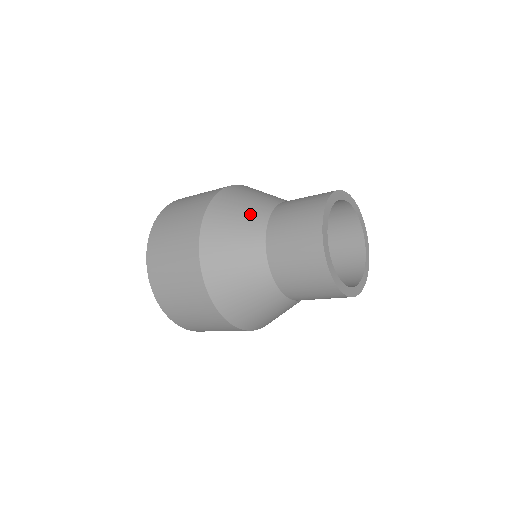
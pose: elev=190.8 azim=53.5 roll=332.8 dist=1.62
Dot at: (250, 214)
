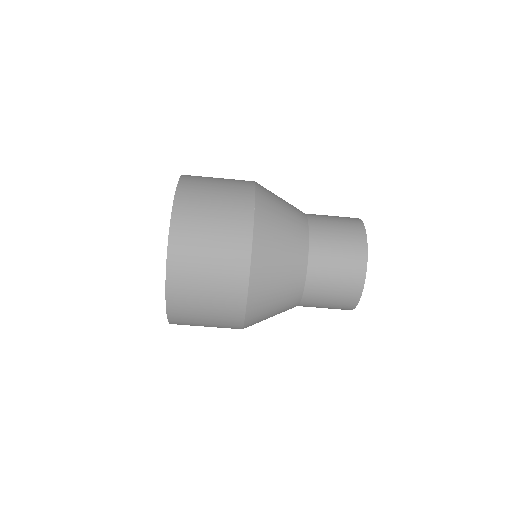
Dot at: (291, 205)
